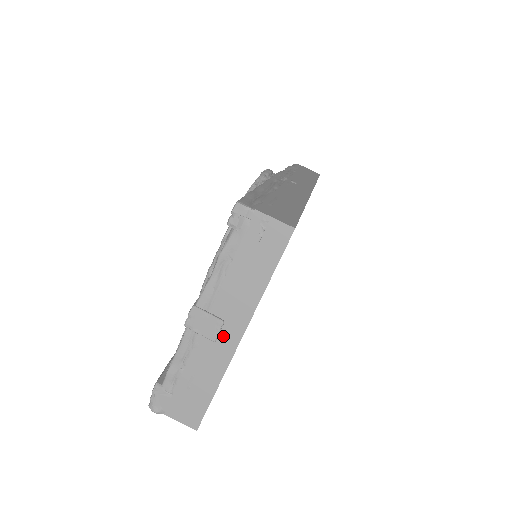
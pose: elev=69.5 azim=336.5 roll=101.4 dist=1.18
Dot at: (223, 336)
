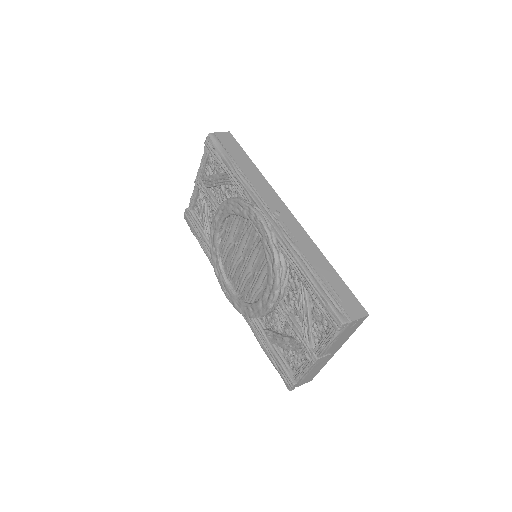
Dot at: (329, 356)
